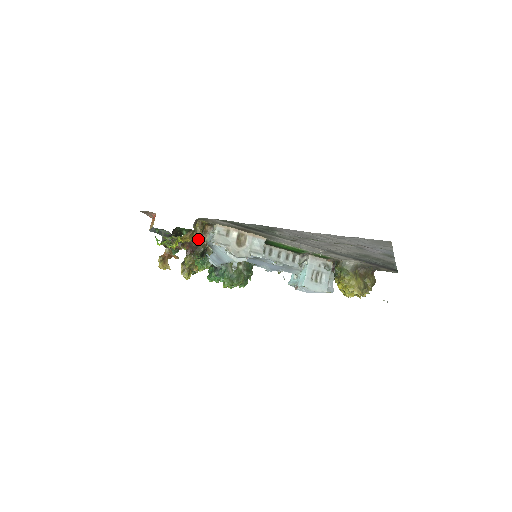
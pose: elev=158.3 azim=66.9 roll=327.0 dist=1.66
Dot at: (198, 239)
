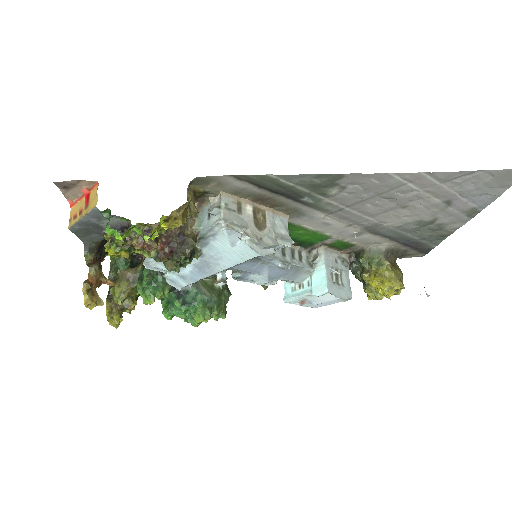
Dot at: (182, 226)
